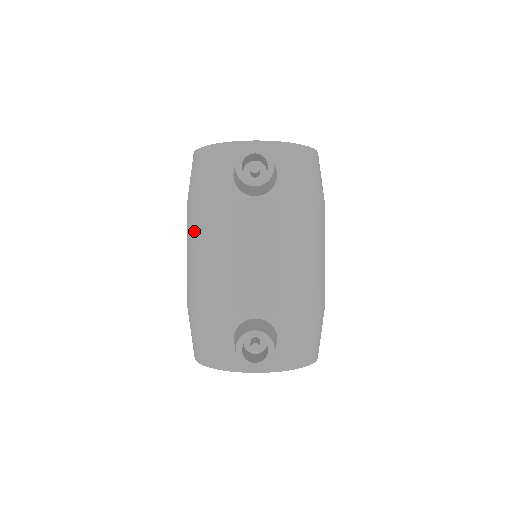
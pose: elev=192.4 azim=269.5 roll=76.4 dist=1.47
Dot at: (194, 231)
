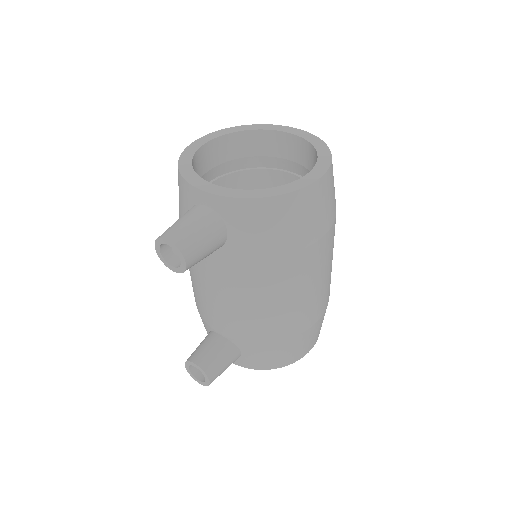
Dot at: occluded
